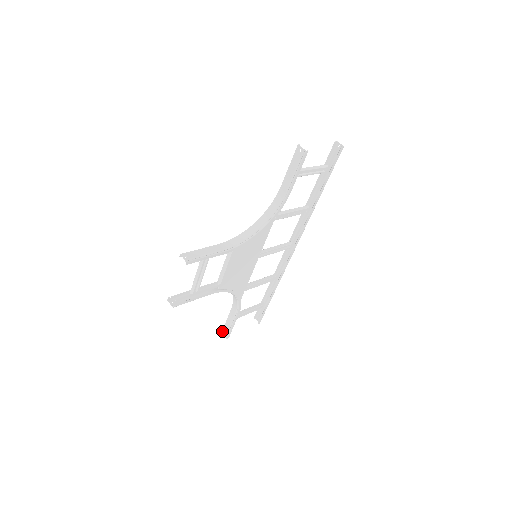
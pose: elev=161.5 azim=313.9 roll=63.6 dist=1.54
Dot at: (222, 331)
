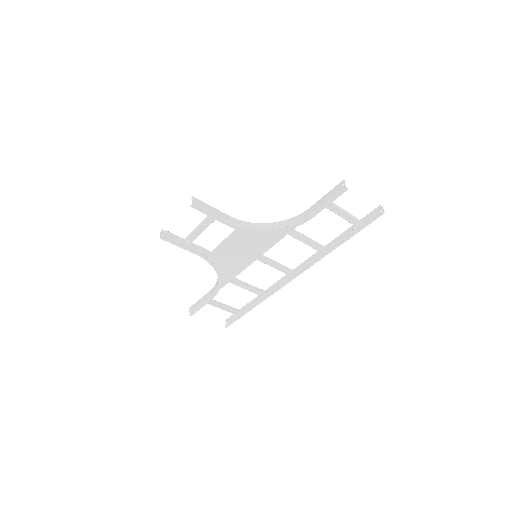
Dot at: (191, 306)
